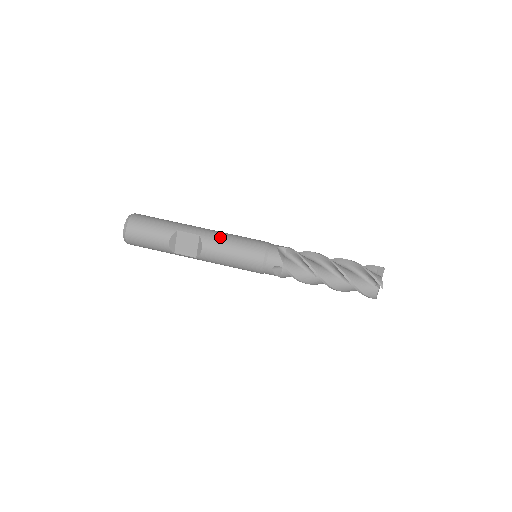
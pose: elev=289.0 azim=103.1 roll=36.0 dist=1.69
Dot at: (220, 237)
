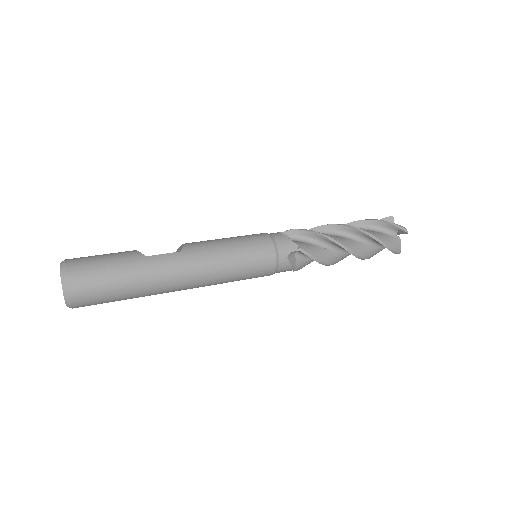
Dot at: occluded
